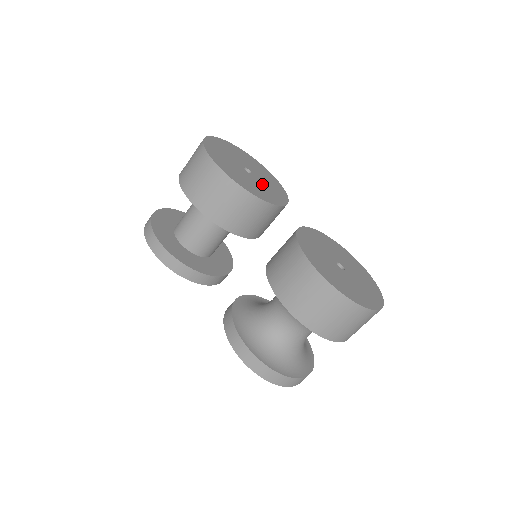
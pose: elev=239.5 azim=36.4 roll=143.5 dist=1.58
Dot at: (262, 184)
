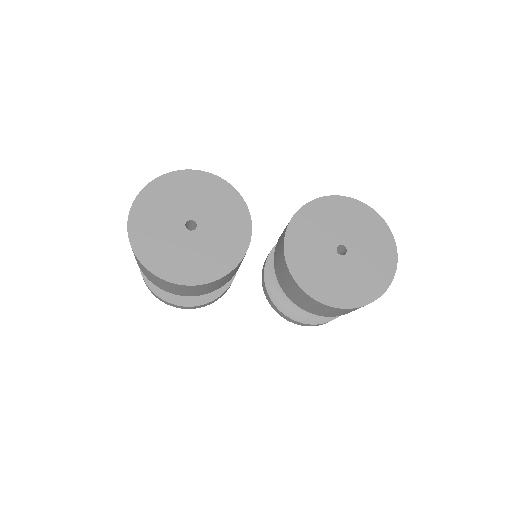
Dot at: (215, 227)
